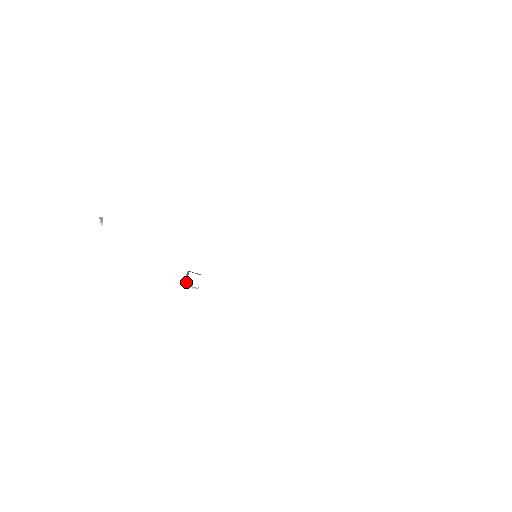
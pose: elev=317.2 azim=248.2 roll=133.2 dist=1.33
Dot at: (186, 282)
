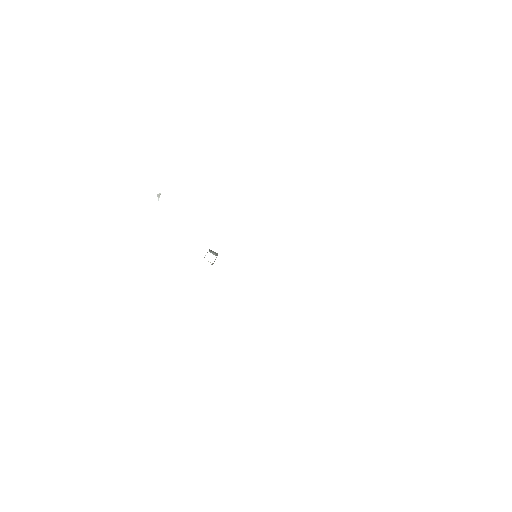
Dot at: occluded
